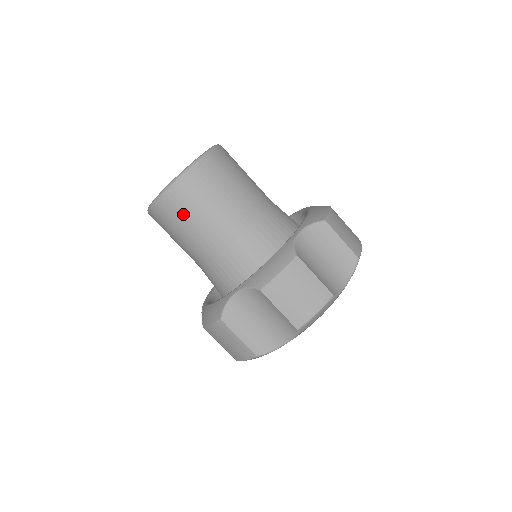
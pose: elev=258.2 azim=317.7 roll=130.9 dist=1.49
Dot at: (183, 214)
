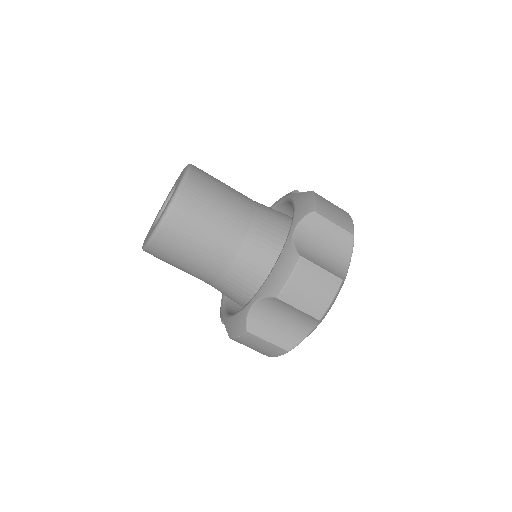
Dot at: (180, 246)
